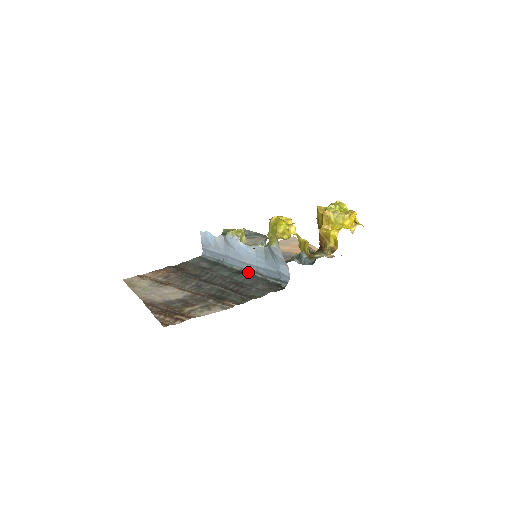
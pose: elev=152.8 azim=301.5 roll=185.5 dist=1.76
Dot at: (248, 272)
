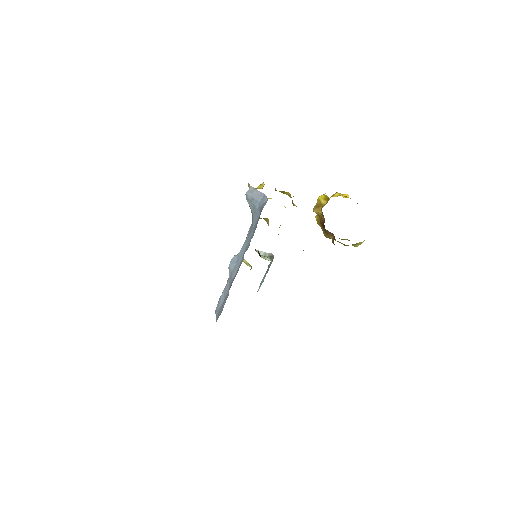
Dot at: occluded
